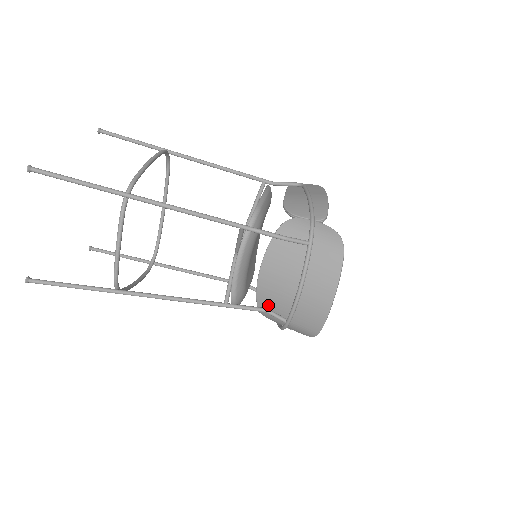
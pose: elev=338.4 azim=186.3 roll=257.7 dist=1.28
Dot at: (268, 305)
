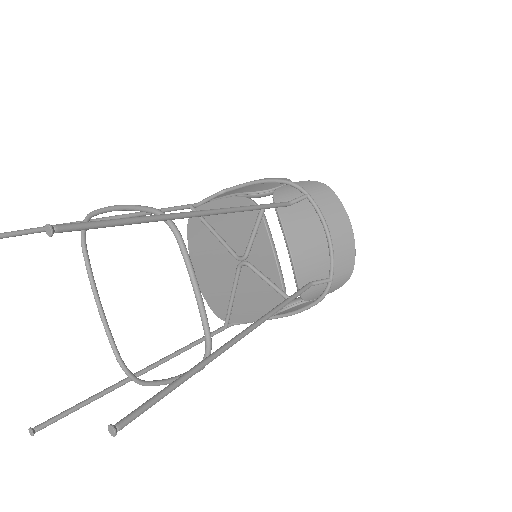
Dot at: (309, 278)
